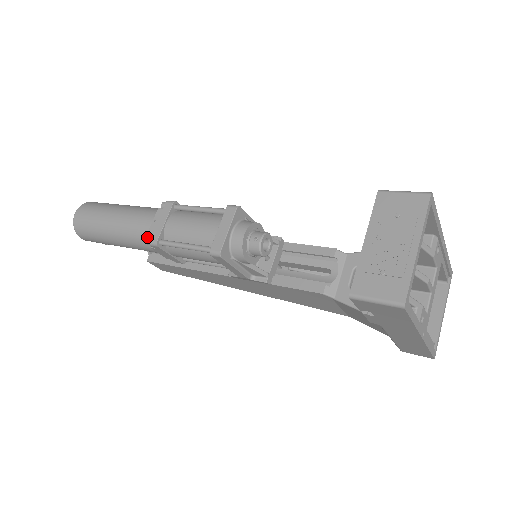
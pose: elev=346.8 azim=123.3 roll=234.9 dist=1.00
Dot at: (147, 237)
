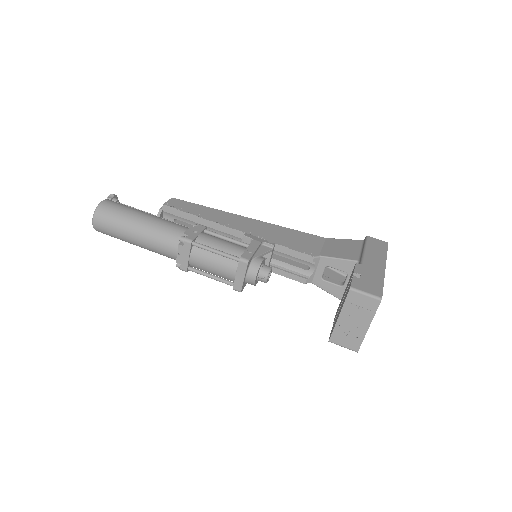
Dot at: (176, 265)
